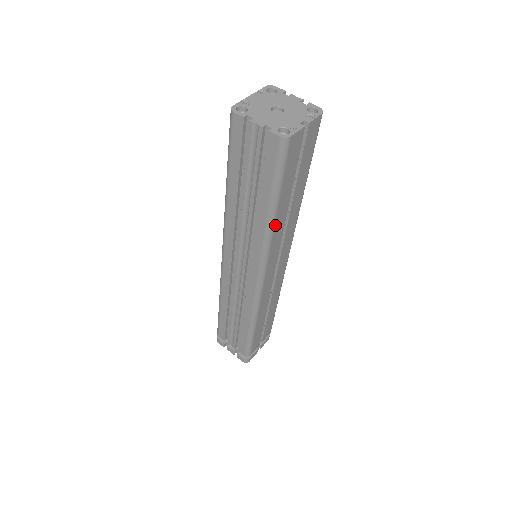
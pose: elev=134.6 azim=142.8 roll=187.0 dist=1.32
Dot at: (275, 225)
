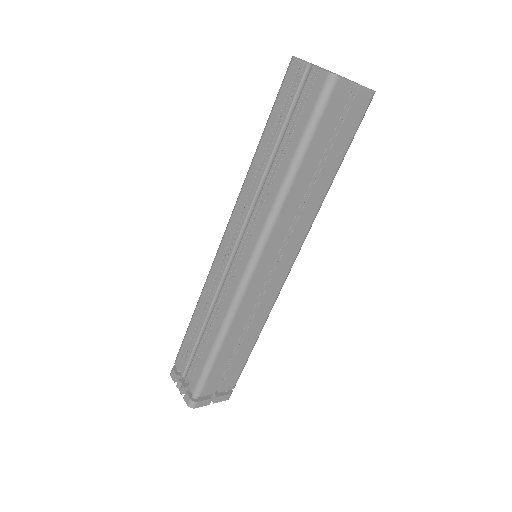
Dot at: (290, 191)
